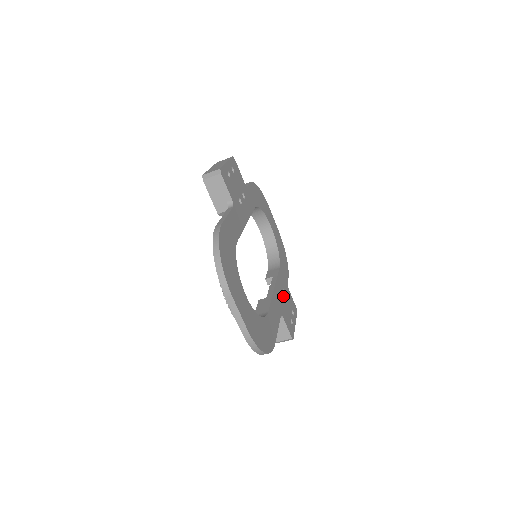
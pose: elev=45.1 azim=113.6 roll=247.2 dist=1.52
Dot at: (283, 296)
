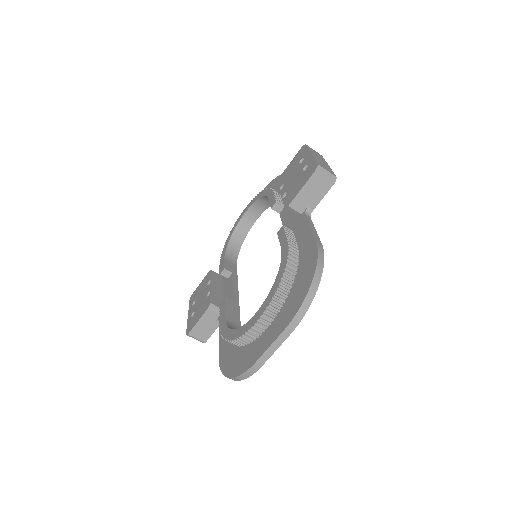
Dot at: occluded
